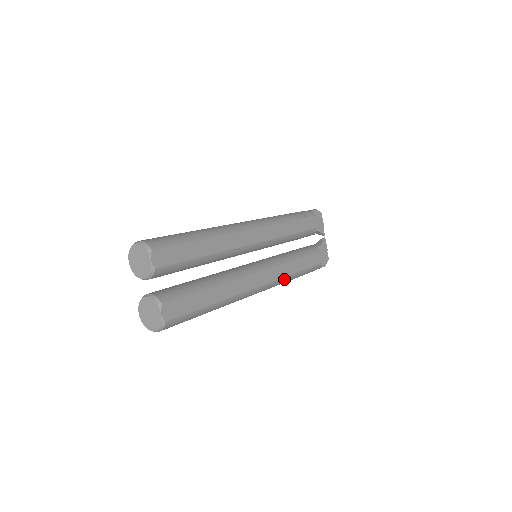
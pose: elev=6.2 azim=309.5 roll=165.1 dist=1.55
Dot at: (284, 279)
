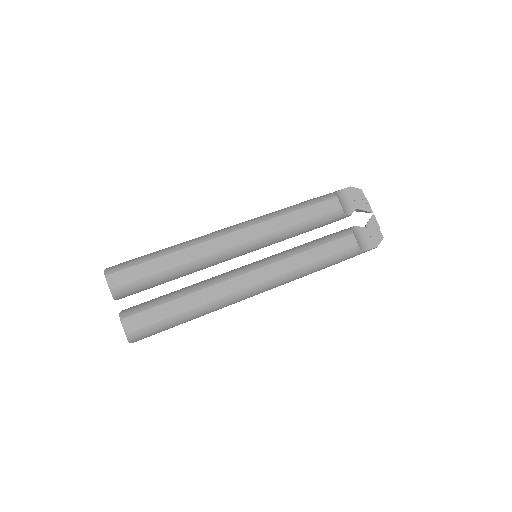
Dot at: (292, 273)
